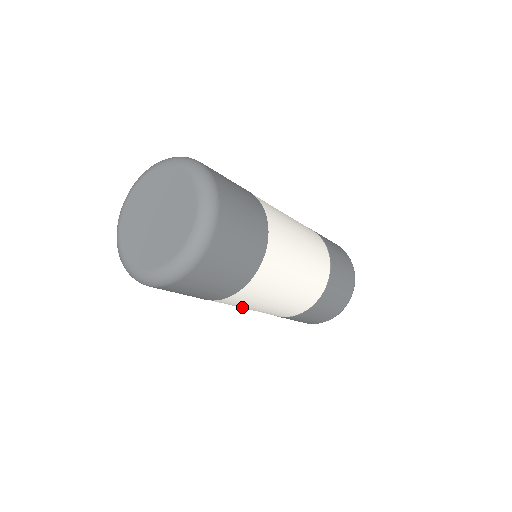
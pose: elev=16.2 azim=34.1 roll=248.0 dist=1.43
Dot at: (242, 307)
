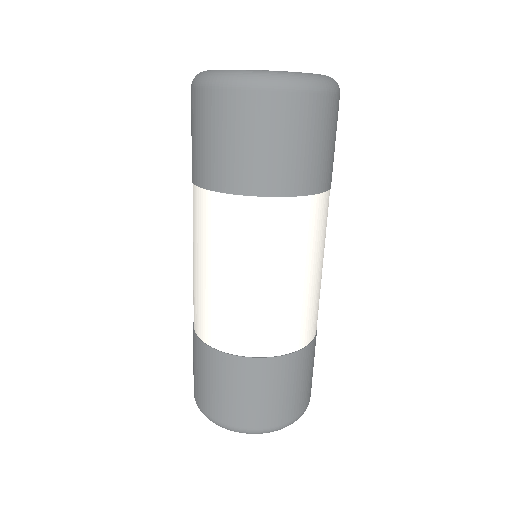
Dot at: (302, 261)
